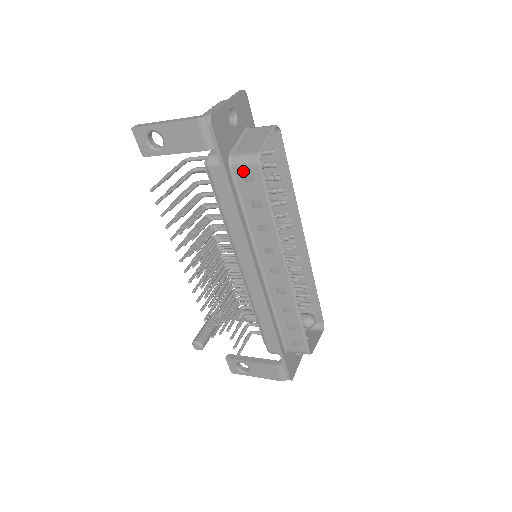
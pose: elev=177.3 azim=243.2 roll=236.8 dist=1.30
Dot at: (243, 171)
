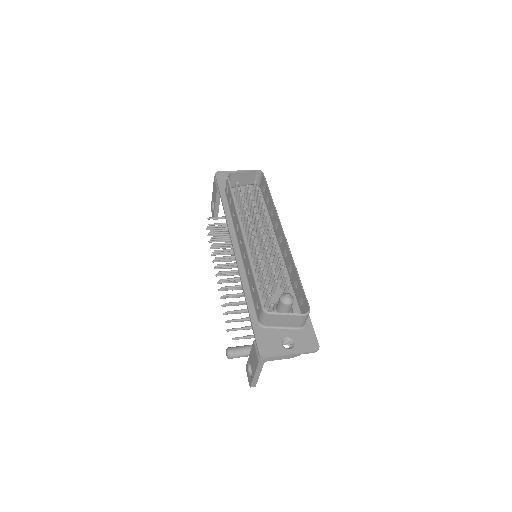
Dot at: (226, 188)
